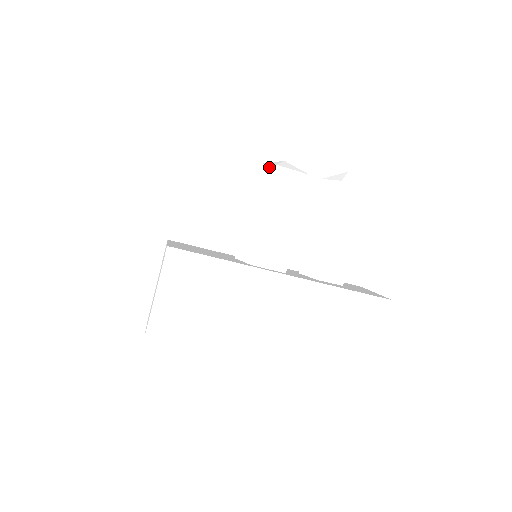
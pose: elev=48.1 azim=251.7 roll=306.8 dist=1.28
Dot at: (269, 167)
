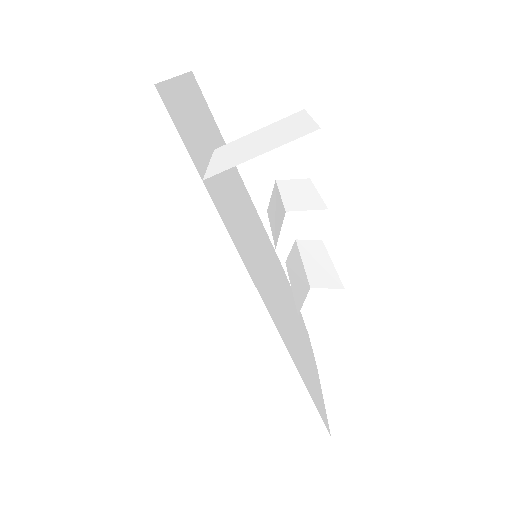
Dot at: (299, 179)
